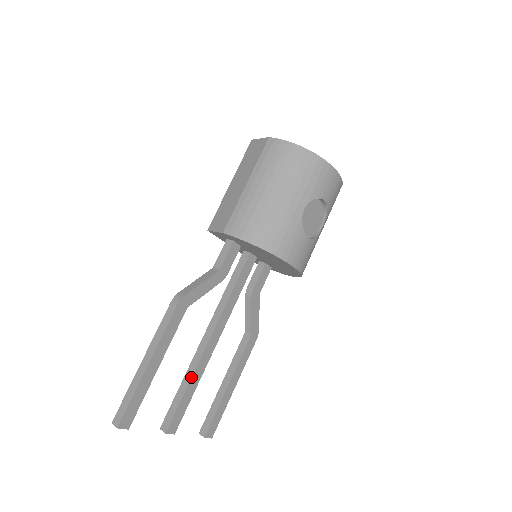
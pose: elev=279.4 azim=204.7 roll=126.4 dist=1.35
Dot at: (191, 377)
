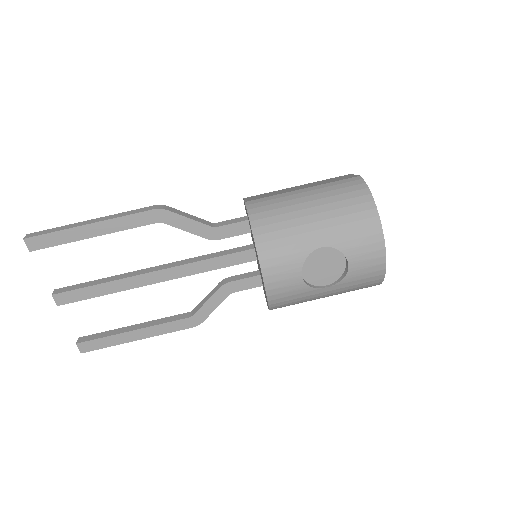
Dot at: (112, 280)
